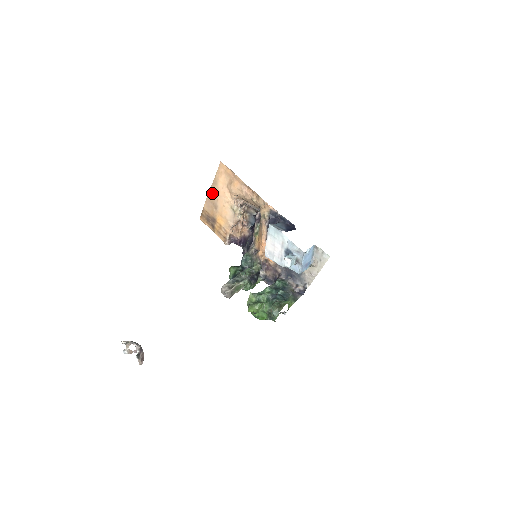
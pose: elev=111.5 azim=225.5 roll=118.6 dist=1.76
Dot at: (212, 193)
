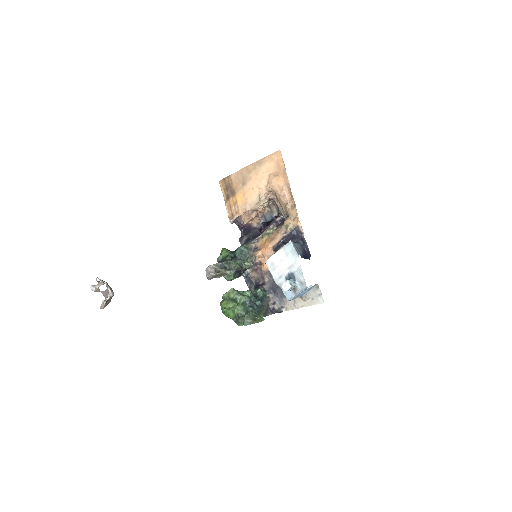
Dot at: (250, 169)
